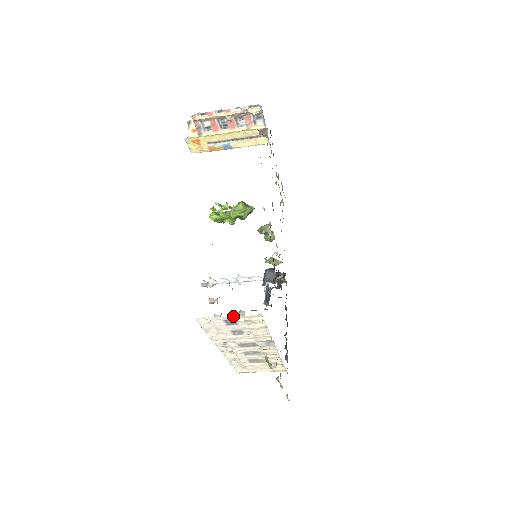
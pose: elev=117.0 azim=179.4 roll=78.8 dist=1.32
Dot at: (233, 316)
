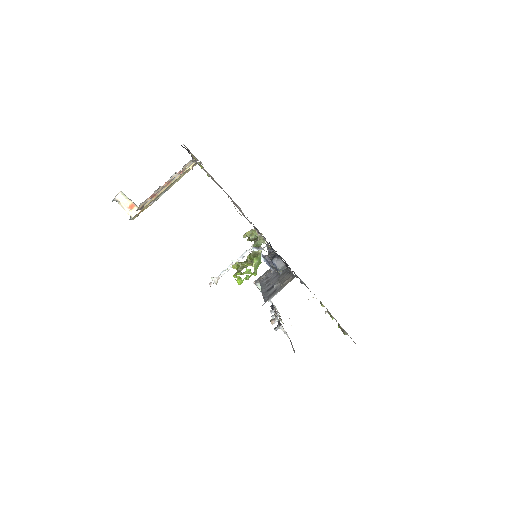
Dot at: occluded
